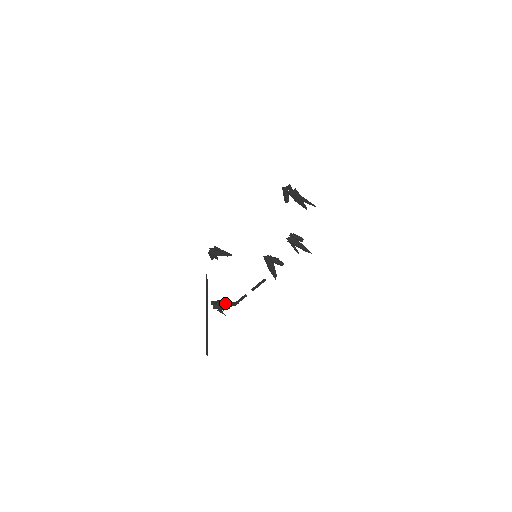
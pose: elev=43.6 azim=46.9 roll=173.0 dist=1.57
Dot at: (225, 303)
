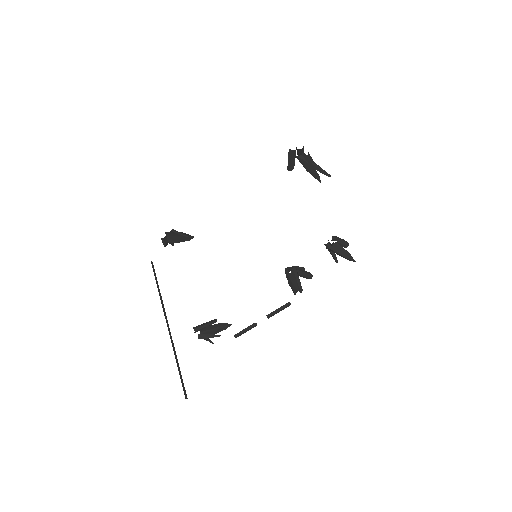
Dot at: (214, 328)
